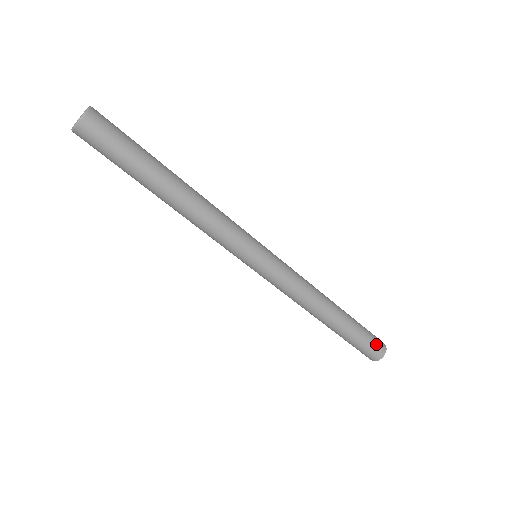
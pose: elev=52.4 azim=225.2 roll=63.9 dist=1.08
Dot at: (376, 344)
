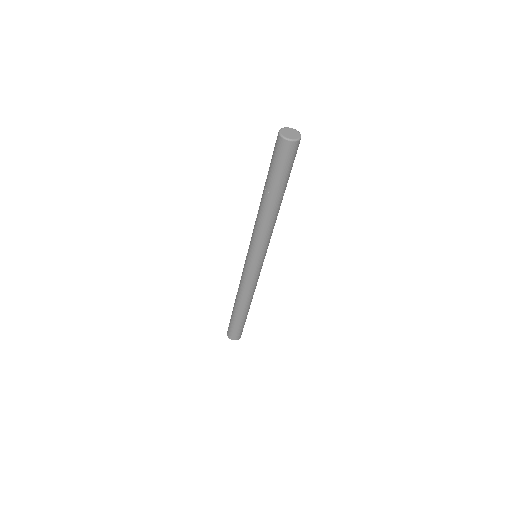
Dot at: (238, 334)
